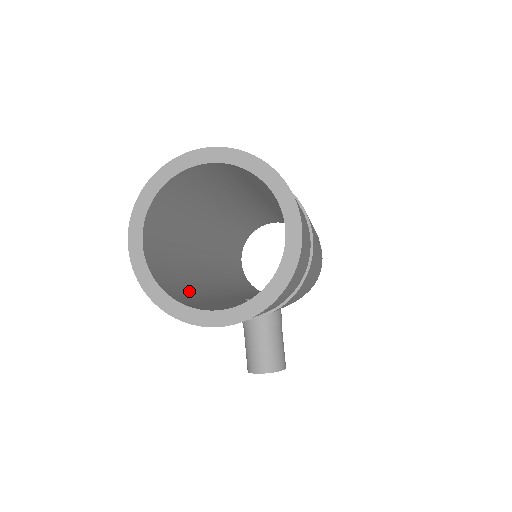
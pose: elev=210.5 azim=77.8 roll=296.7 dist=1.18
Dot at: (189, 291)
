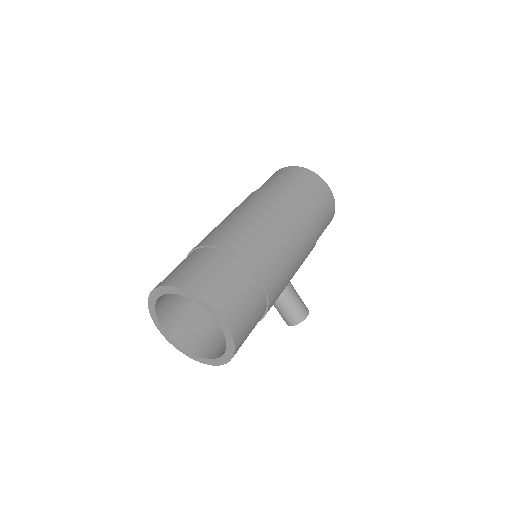
Dot at: (210, 327)
